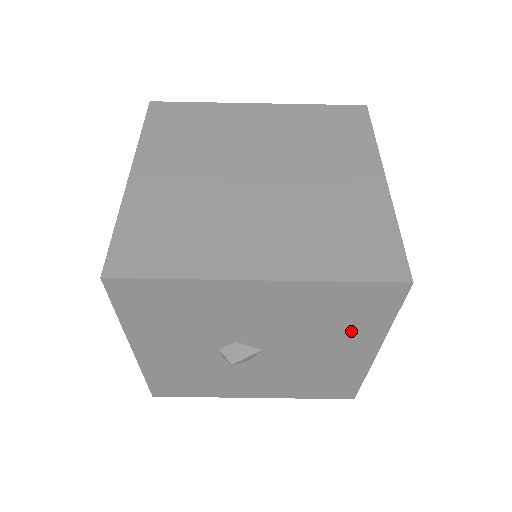
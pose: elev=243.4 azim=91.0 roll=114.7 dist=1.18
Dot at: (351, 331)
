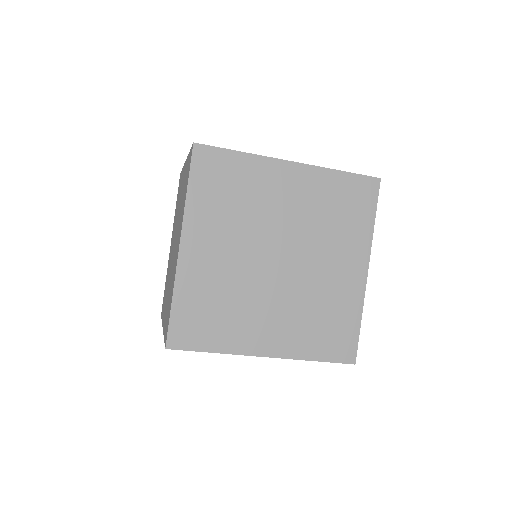
Dot at: occluded
